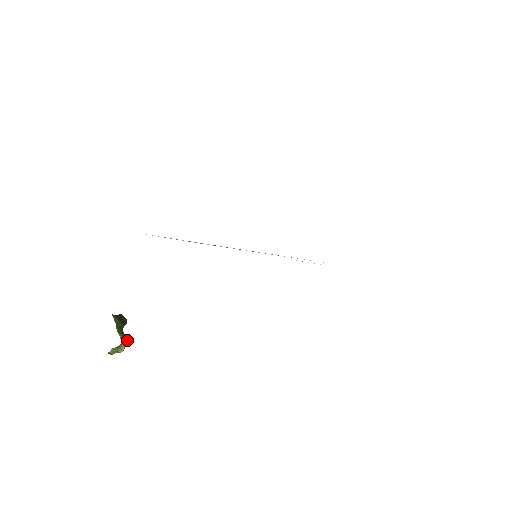
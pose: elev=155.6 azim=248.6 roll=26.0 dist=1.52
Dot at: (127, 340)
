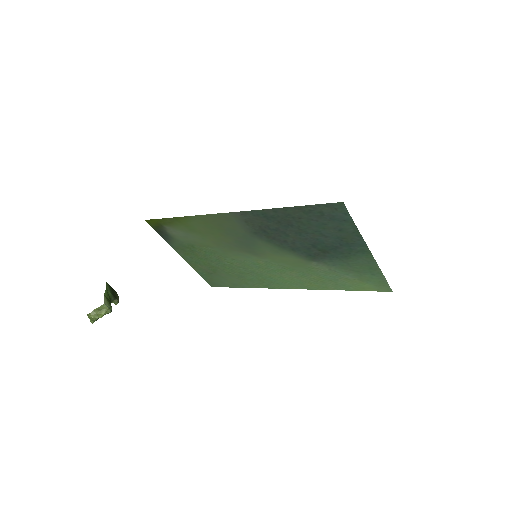
Dot at: (110, 307)
